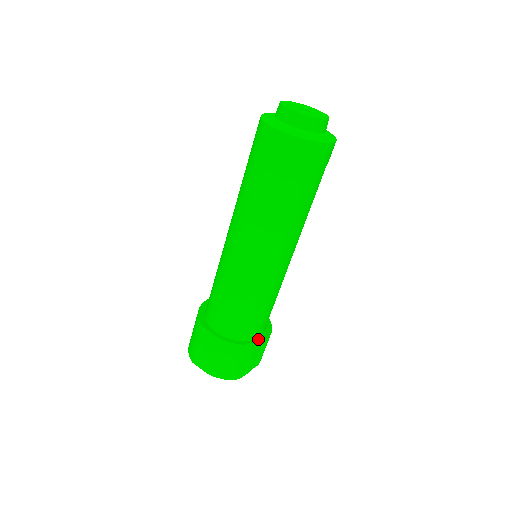
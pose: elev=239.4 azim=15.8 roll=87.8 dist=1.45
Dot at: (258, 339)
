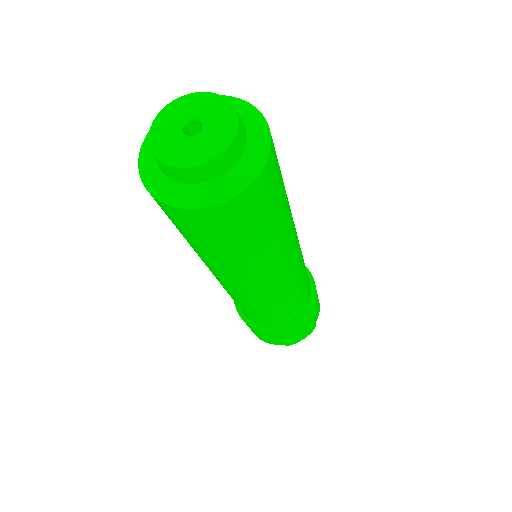
Dot at: (268, 329)
